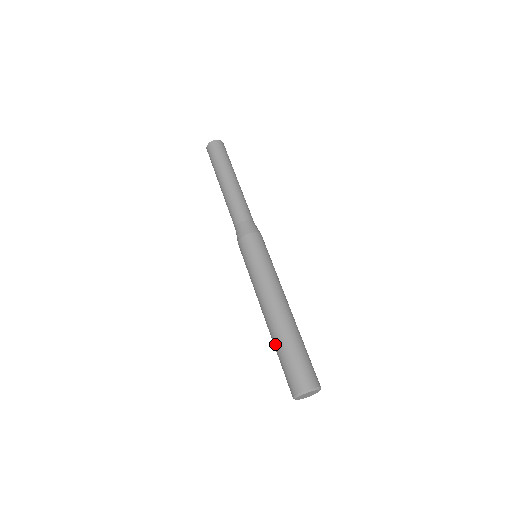
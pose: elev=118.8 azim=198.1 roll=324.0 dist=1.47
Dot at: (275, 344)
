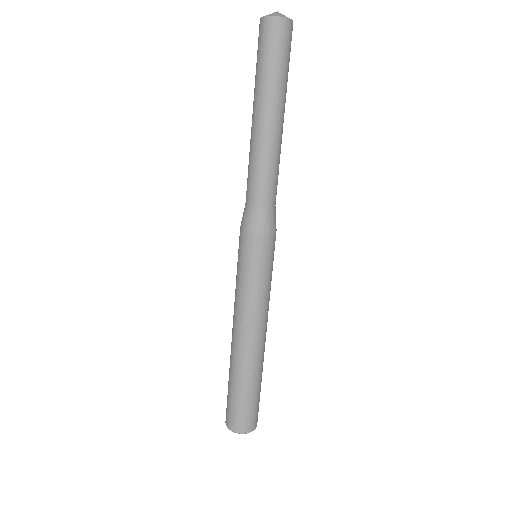
Dot at: (229, 371)
